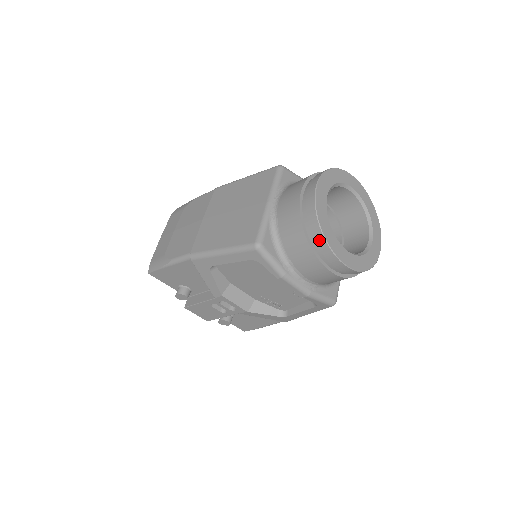
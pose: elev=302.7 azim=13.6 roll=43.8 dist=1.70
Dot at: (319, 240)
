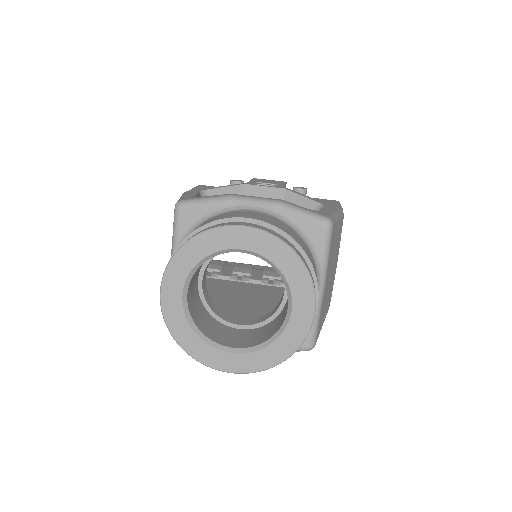
Dot at: occluded
